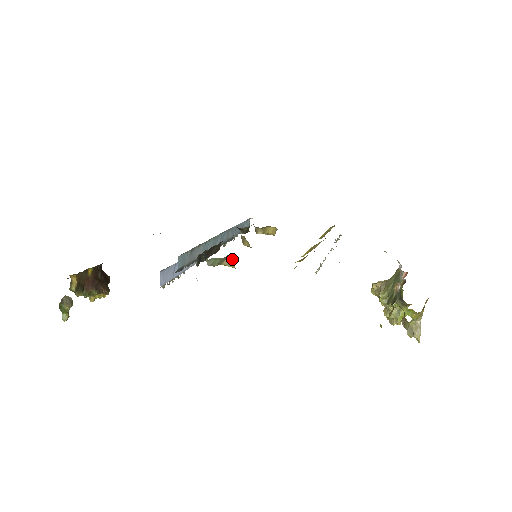
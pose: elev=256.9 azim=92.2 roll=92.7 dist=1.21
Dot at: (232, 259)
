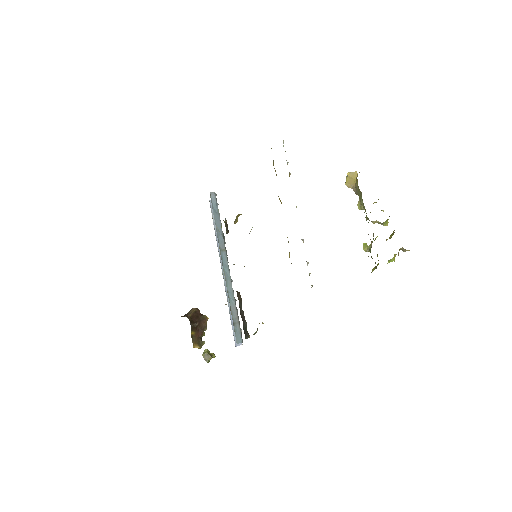
Dot at: occluded
